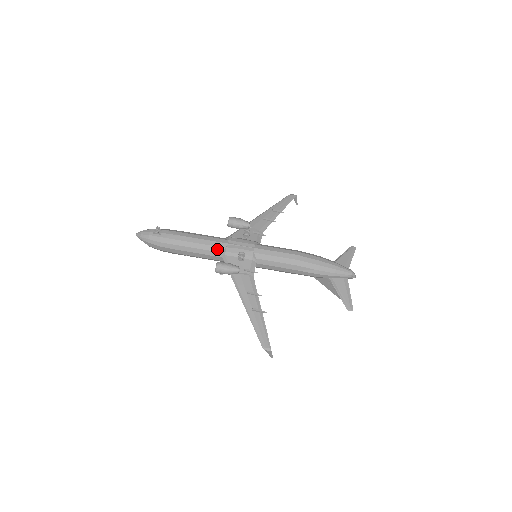
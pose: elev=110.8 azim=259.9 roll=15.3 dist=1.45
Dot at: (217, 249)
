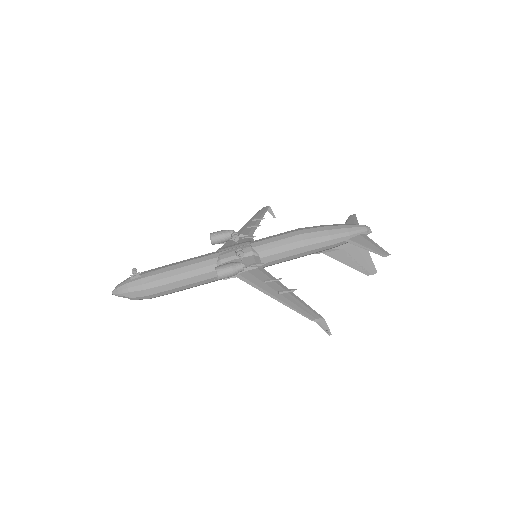
Dot at: (210, 262)
